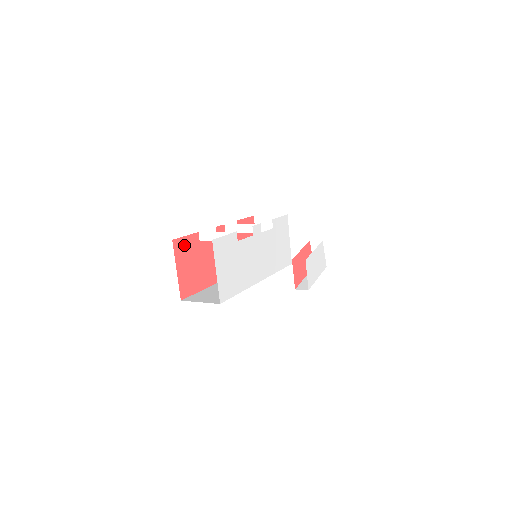
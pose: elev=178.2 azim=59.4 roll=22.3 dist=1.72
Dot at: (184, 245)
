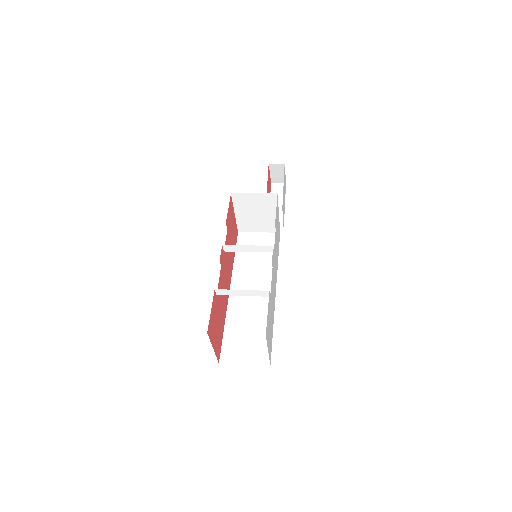
Dot at: (212, 320)
